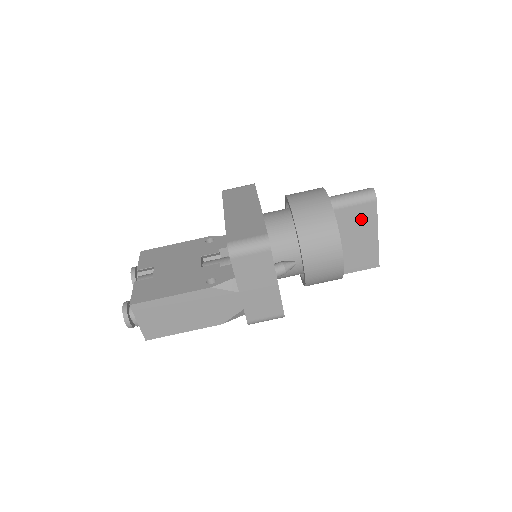
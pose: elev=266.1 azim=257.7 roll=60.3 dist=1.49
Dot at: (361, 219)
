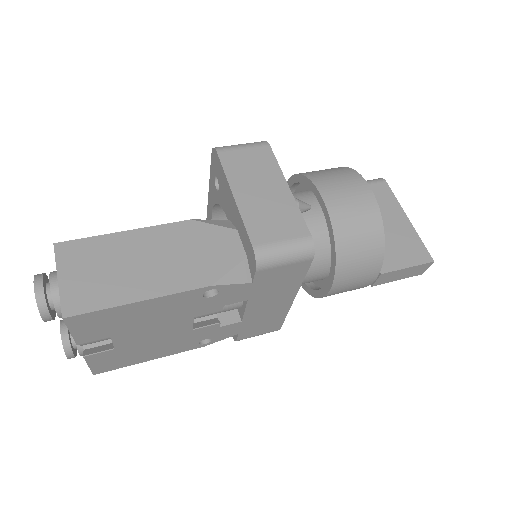
Dot at: (378, 200)
